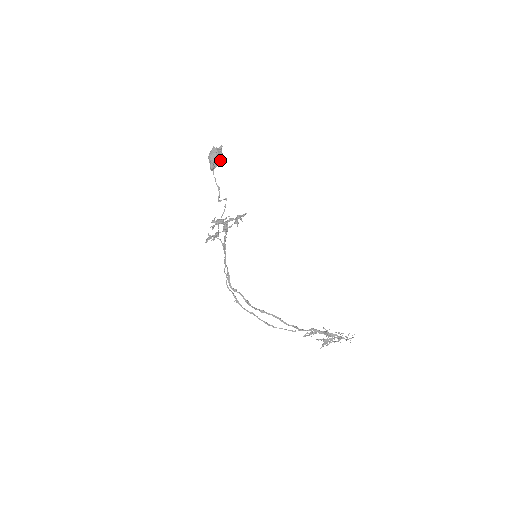
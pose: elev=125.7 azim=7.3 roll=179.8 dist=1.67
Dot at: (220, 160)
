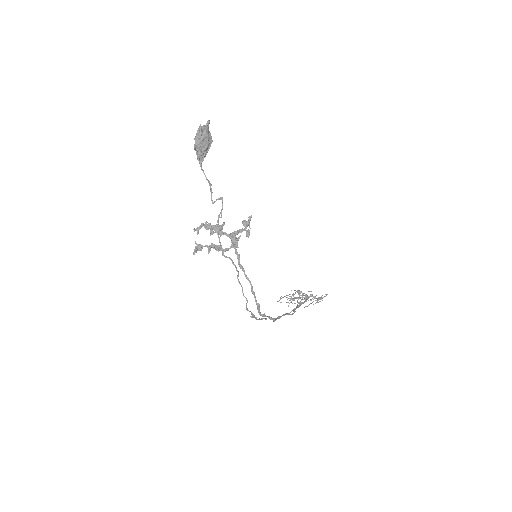
Dot at: (210, 144)
